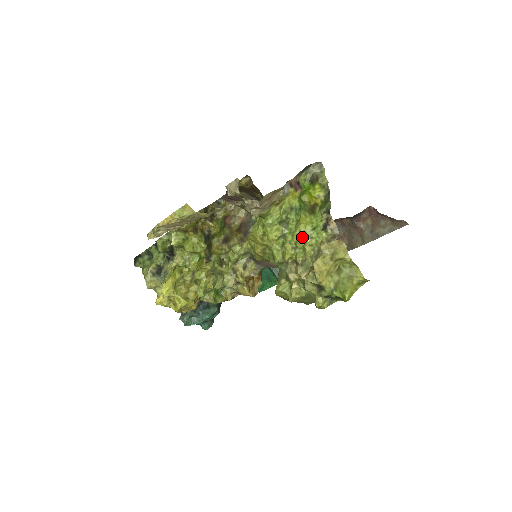
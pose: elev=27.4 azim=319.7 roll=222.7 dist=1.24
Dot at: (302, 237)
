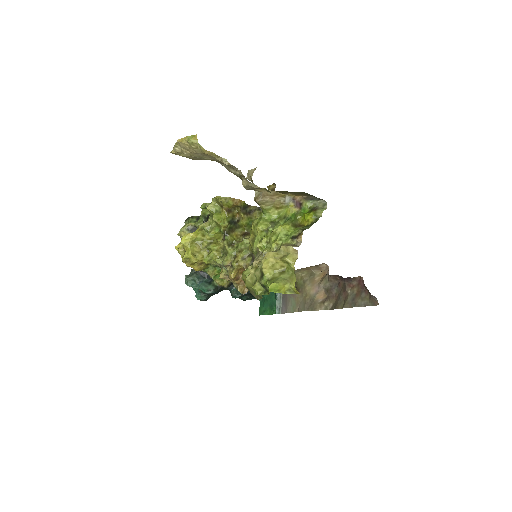
Dot at: (276, 236)
